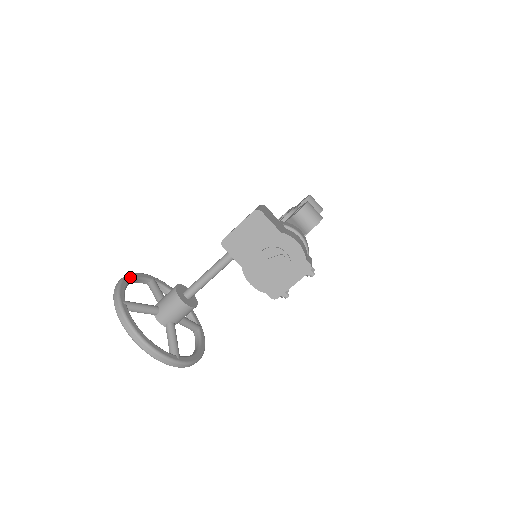
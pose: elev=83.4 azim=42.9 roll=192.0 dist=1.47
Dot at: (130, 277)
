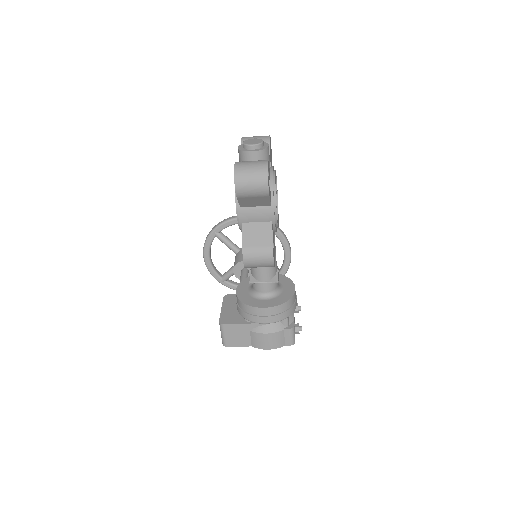
Dot at: (206, 256)
